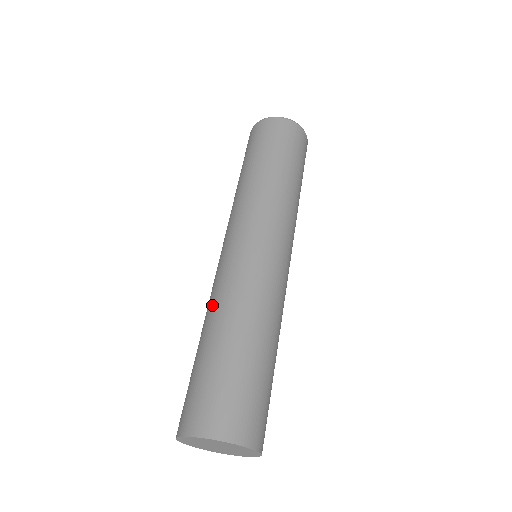
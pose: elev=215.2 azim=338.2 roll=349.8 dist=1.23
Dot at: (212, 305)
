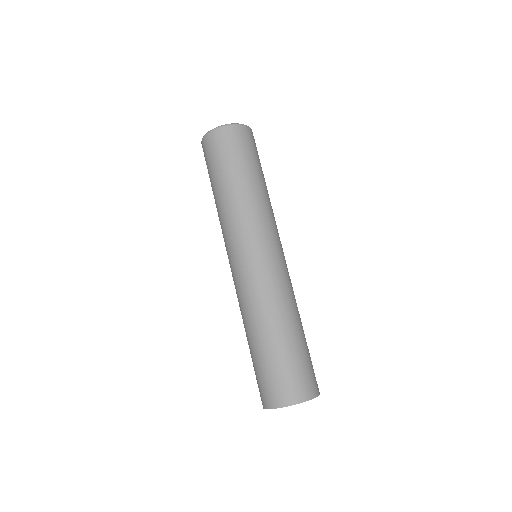
Dot at: occluded
